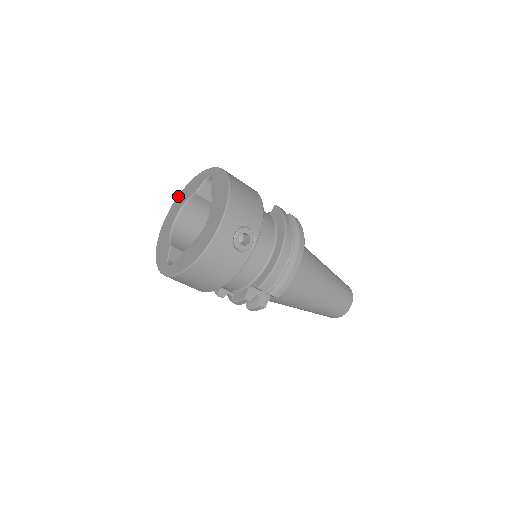
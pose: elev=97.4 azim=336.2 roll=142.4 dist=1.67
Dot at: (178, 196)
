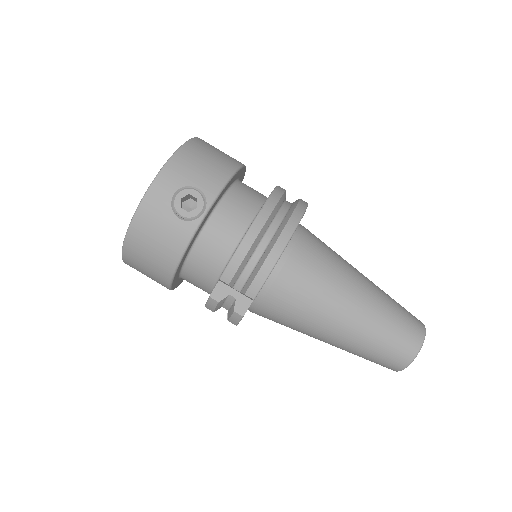
Dot at: occluded
